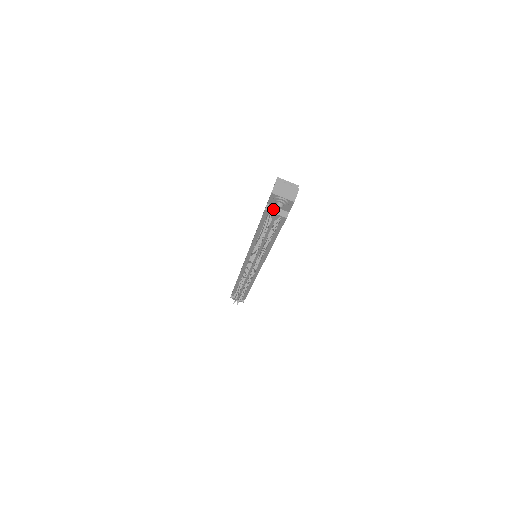
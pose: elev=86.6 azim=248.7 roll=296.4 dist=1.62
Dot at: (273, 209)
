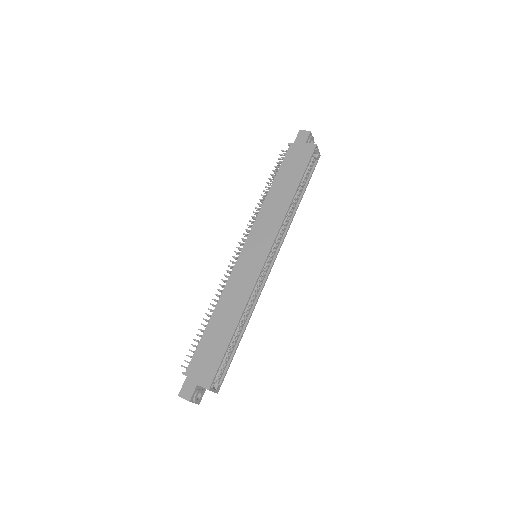
Dot at: occluded
